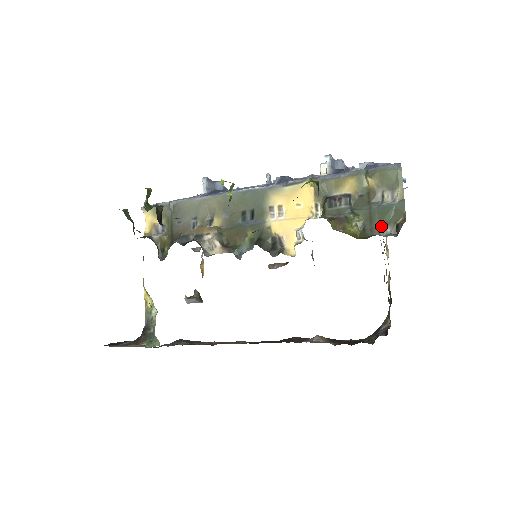
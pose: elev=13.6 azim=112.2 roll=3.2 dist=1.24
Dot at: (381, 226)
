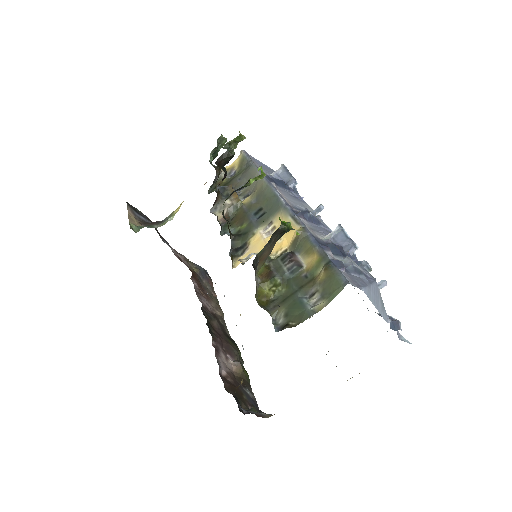
Dot at: (282, 312)
